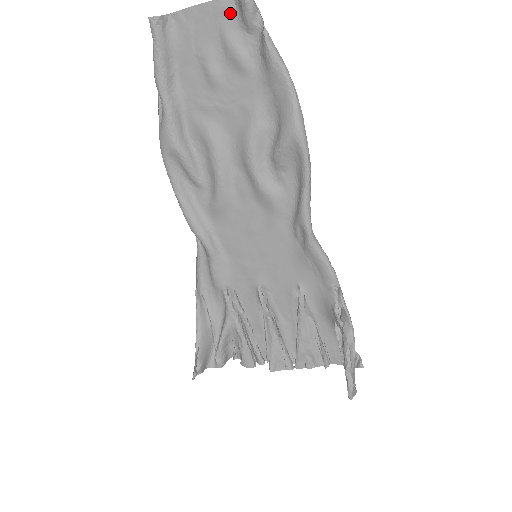
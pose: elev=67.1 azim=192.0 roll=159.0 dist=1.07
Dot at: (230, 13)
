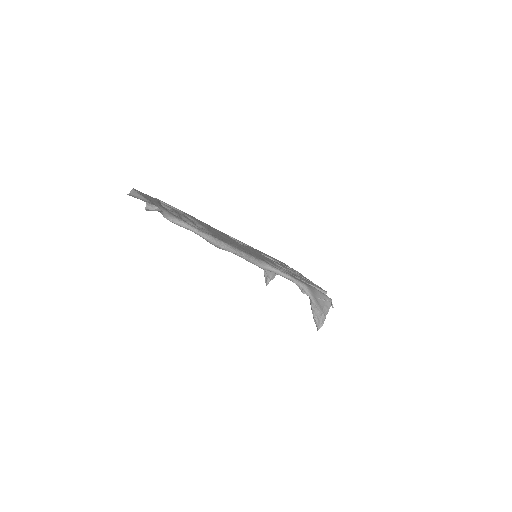
Dot at: (151, 202)
